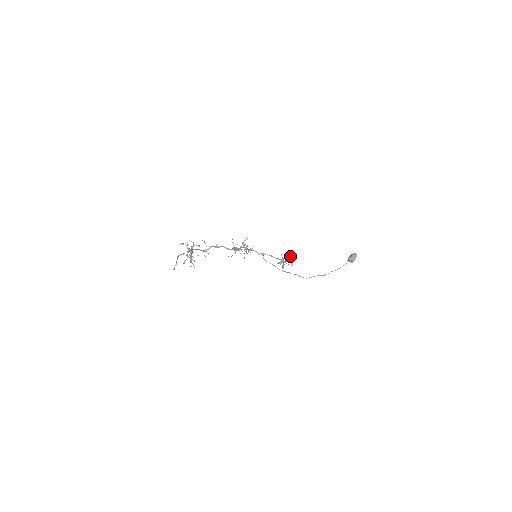
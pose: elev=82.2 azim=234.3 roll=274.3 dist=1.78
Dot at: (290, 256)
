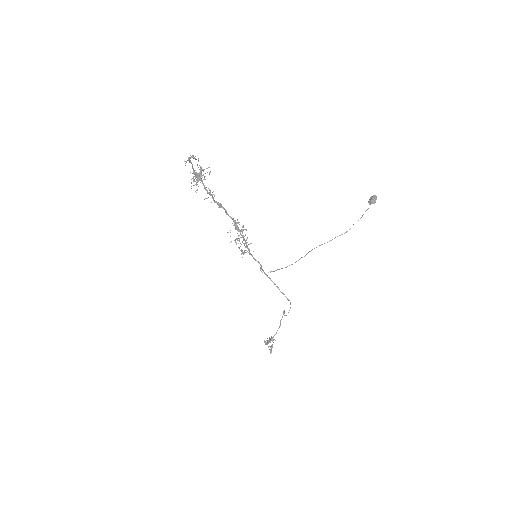
Dot at: (283, 313)
